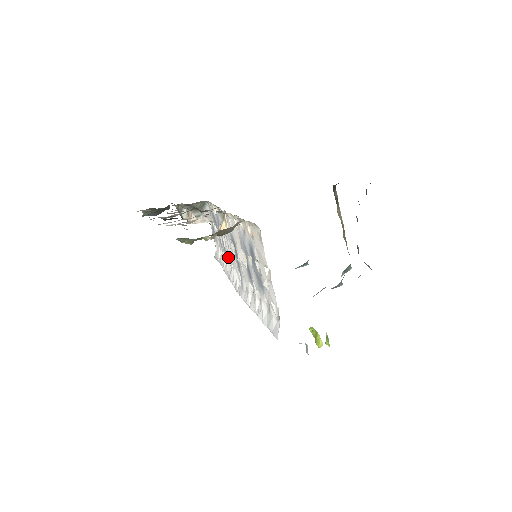
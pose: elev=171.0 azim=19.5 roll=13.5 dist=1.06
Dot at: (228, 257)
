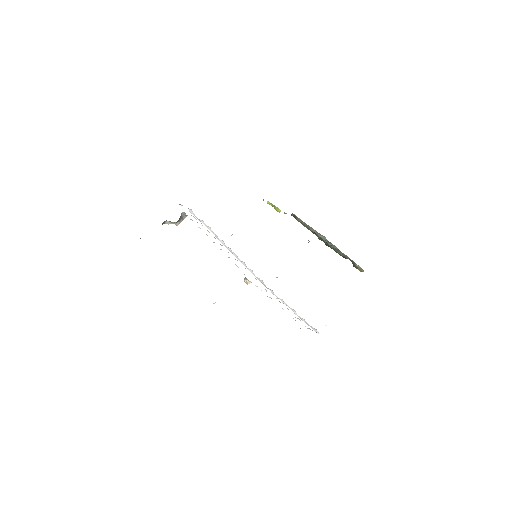
Dot at: occluded
